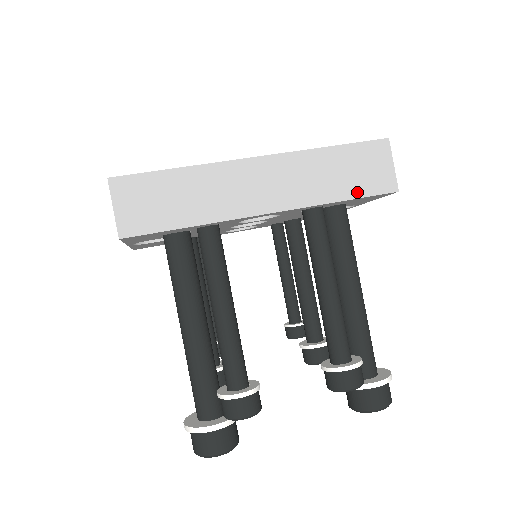
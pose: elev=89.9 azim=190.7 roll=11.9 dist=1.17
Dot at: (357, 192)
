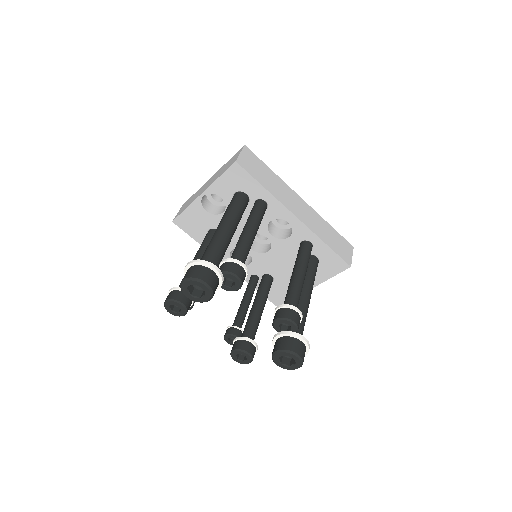
Dot at: (334, 249)
